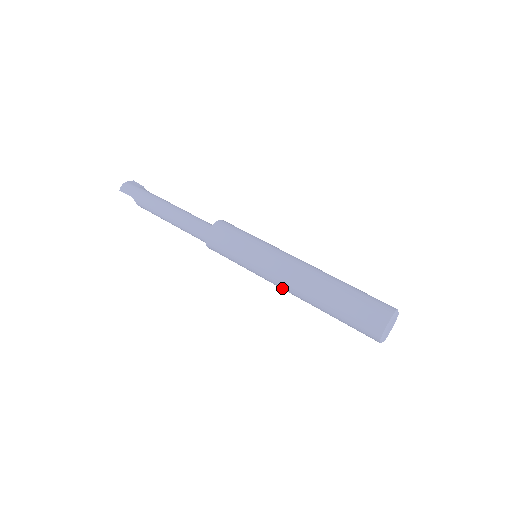
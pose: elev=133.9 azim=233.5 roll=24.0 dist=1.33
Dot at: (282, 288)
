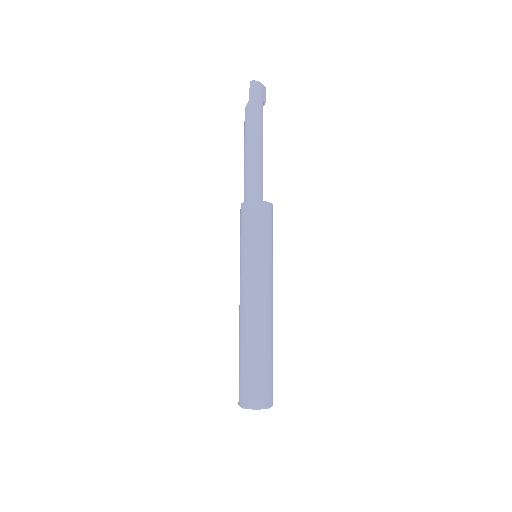
Dot at: (240, 297)
